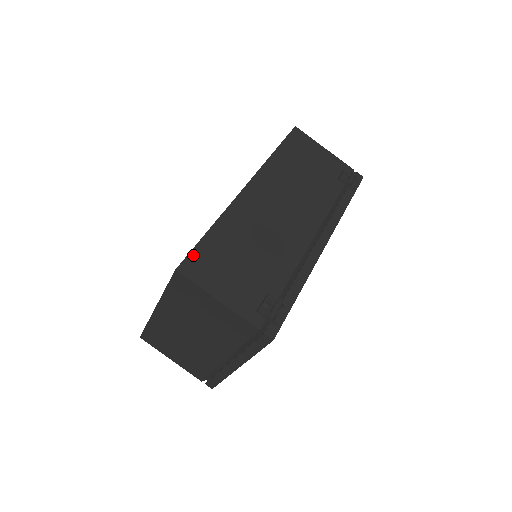
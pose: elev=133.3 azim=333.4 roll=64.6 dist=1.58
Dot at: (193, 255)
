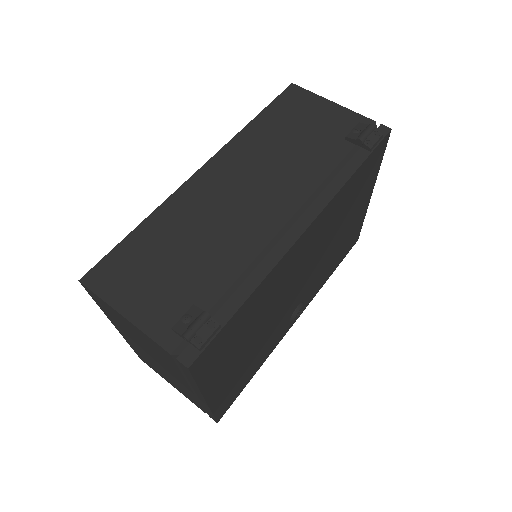
Dot at: (106, 261)
